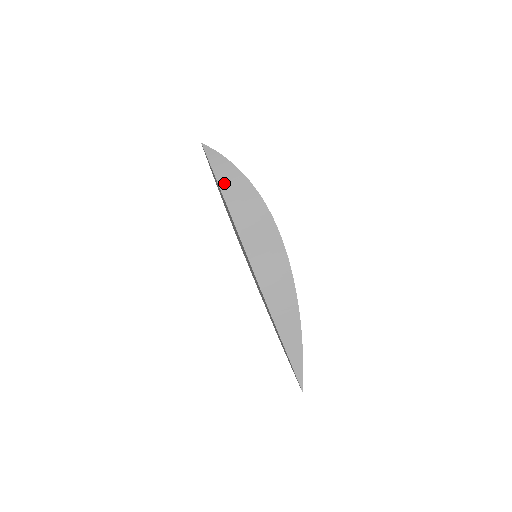
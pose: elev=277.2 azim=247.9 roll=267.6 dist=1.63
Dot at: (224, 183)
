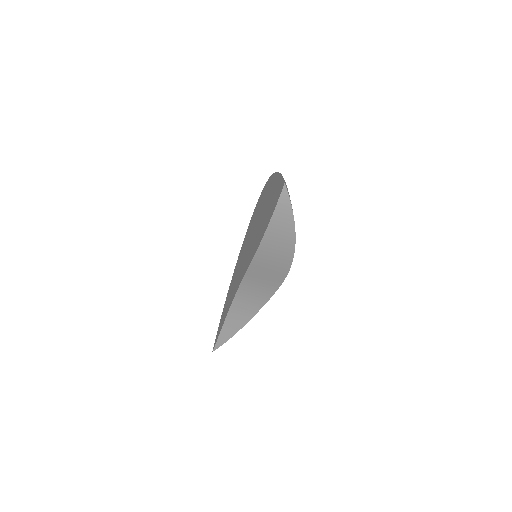
Dot at: (272, 233)
